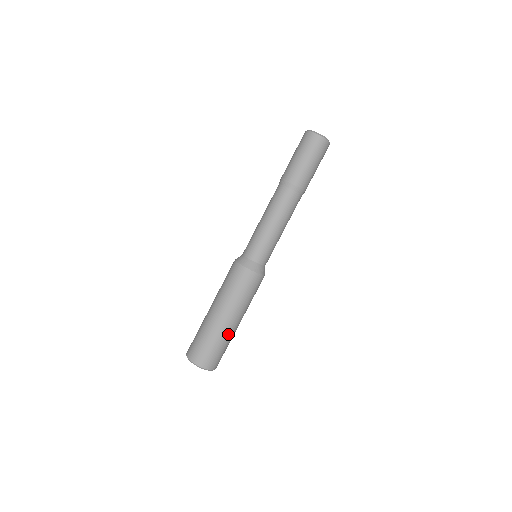
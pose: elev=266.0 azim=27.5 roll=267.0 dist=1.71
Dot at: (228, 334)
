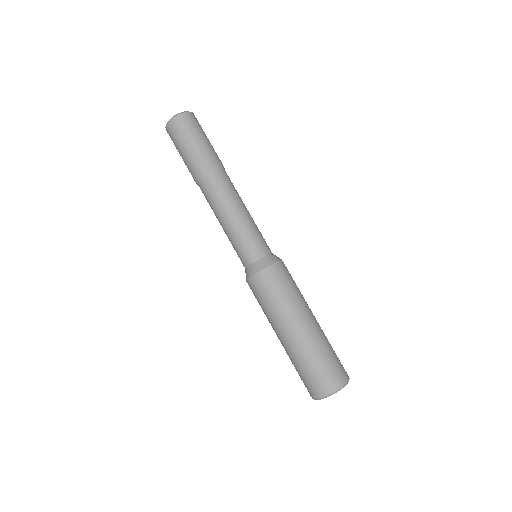
Dot at: (304, 346)
